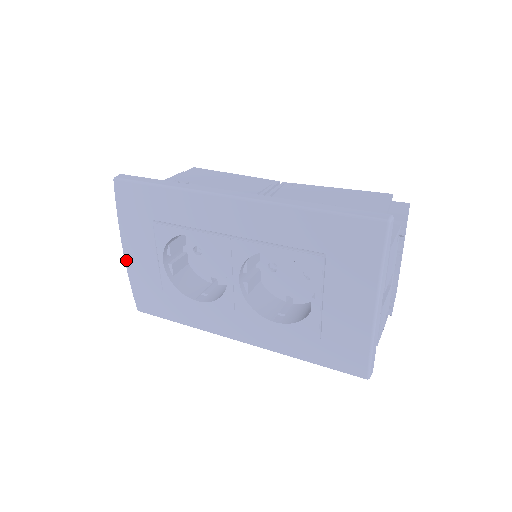
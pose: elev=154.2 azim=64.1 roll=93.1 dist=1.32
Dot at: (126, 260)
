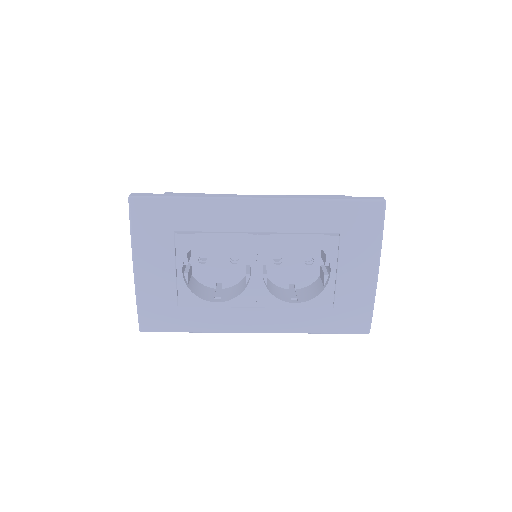
Dot at: (136, 278)
